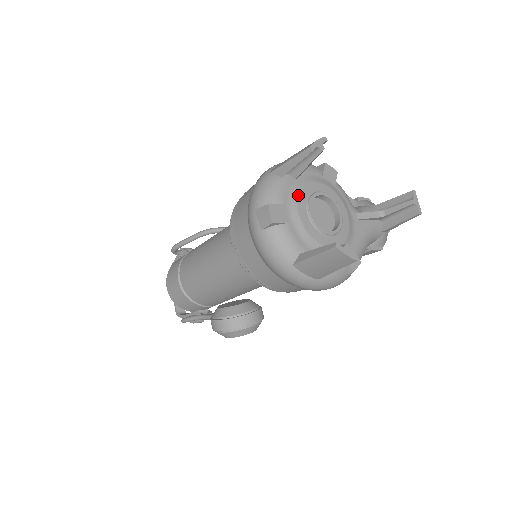
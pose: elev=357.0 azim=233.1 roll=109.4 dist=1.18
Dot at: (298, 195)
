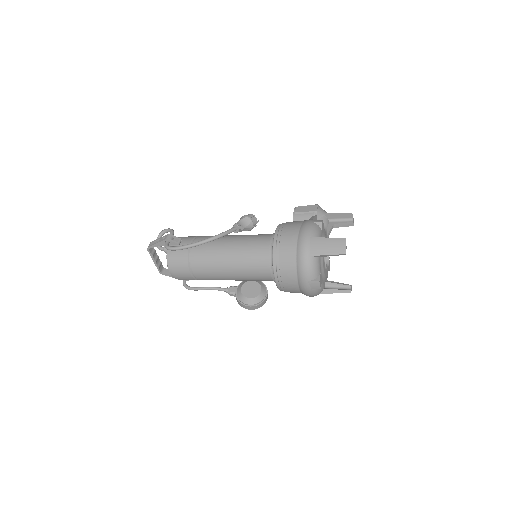
Dot at: (323, 261)
